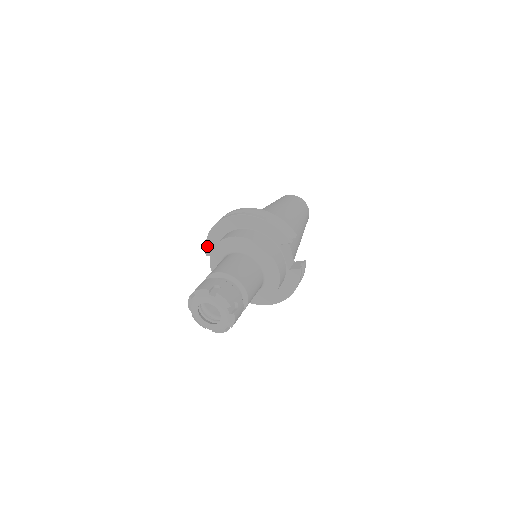
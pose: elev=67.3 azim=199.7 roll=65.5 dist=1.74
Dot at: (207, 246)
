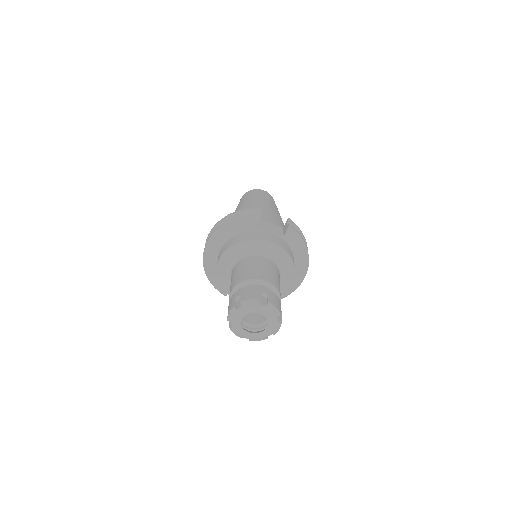
Dot at: (218, 288)
